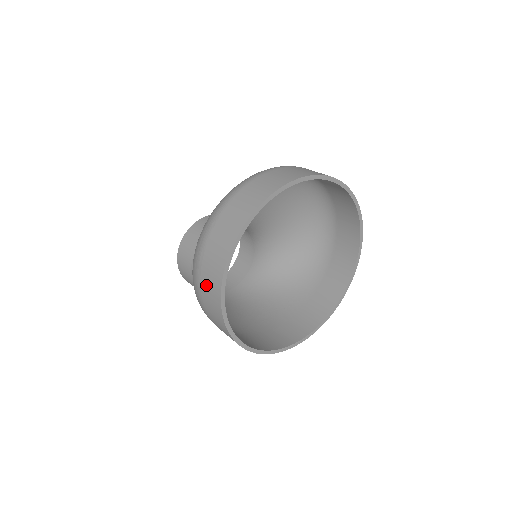
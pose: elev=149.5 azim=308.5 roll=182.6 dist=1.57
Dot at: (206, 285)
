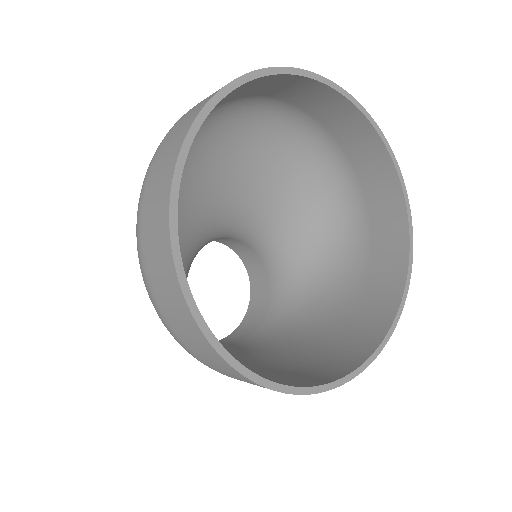
Dot at: (165, 302)
